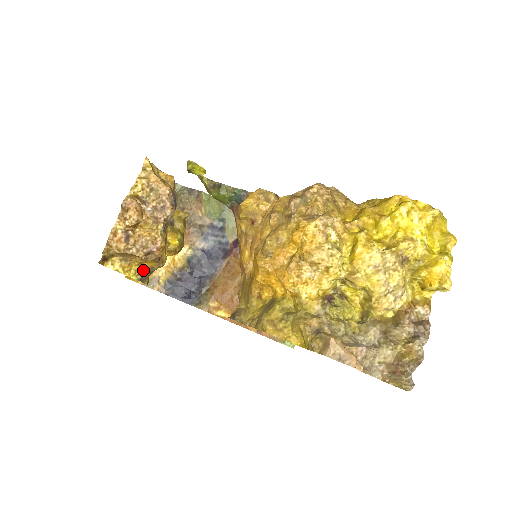
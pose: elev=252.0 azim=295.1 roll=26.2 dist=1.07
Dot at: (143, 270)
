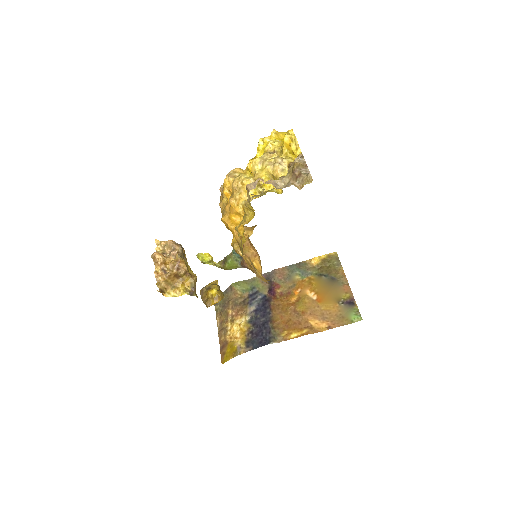
Dot at: (188, 289)
